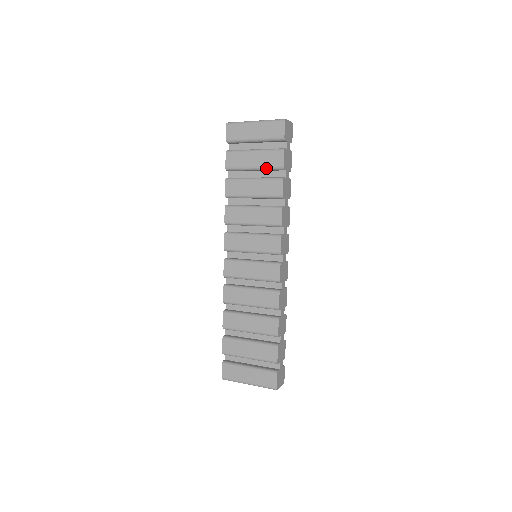
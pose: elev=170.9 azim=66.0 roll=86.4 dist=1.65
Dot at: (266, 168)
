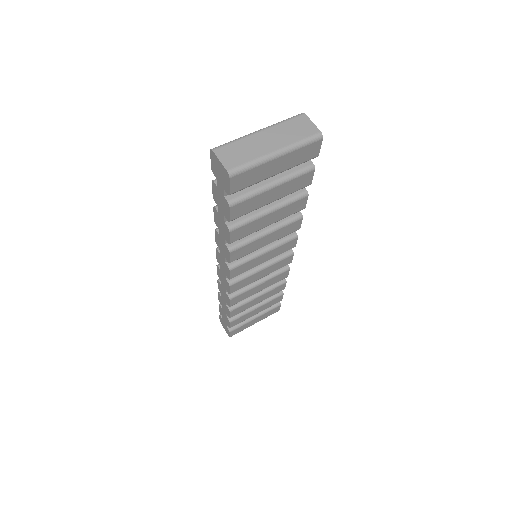
Dot at: occluded
